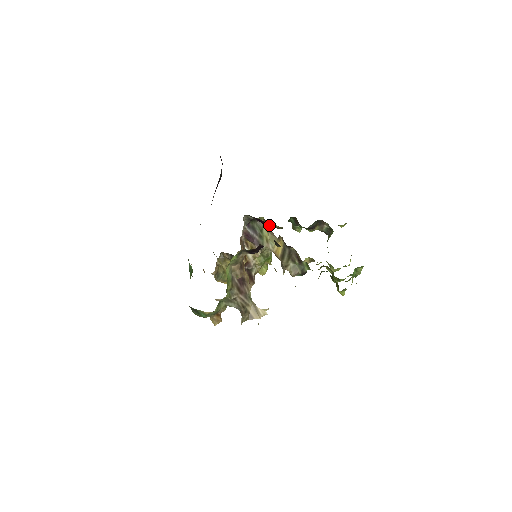
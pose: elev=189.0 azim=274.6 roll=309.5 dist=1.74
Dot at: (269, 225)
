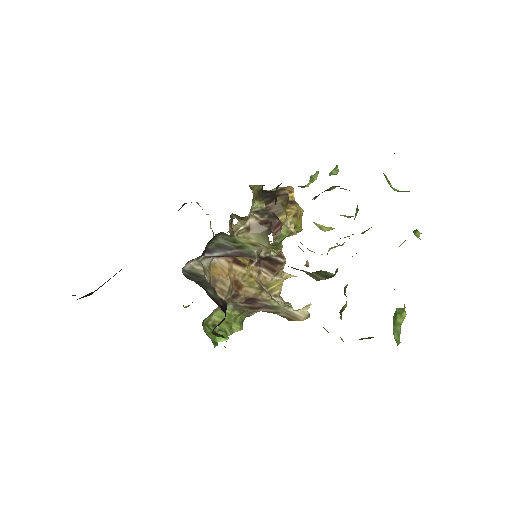
Dot at: occluded
